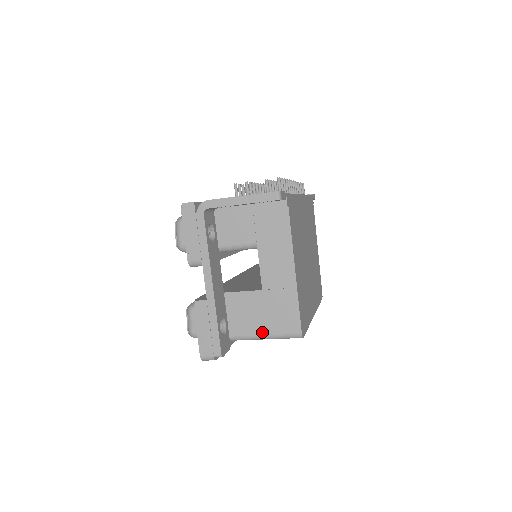
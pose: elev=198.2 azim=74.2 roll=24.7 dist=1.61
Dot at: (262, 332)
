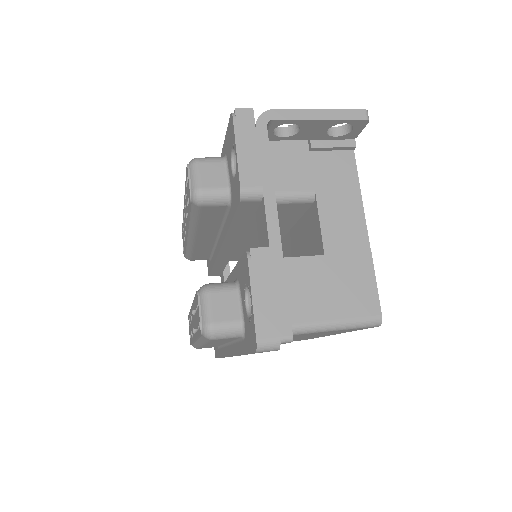
Dot at: (326, 317)
